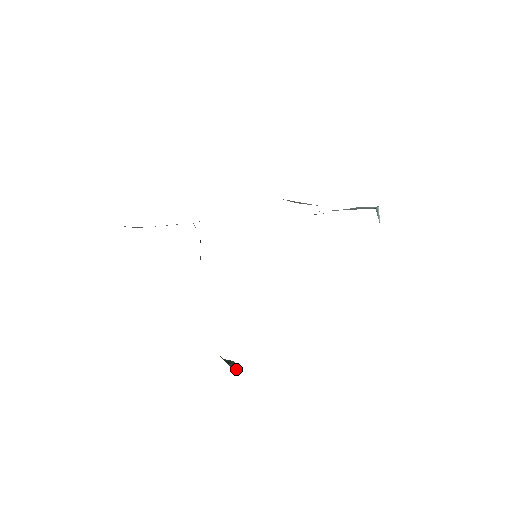
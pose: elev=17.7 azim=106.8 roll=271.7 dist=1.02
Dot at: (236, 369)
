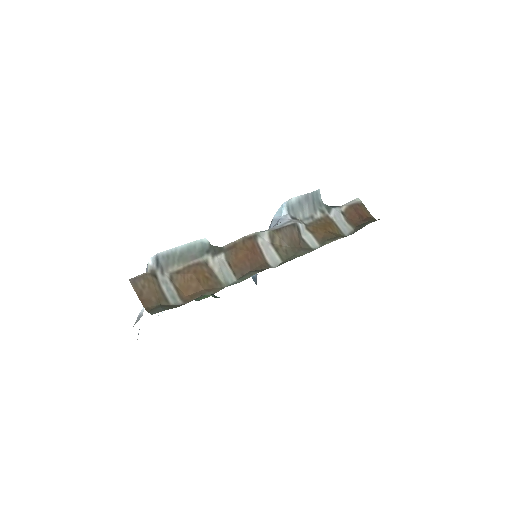
Dot at: occluded
